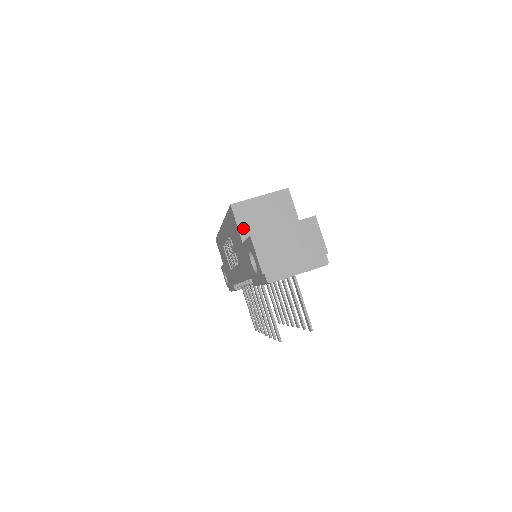
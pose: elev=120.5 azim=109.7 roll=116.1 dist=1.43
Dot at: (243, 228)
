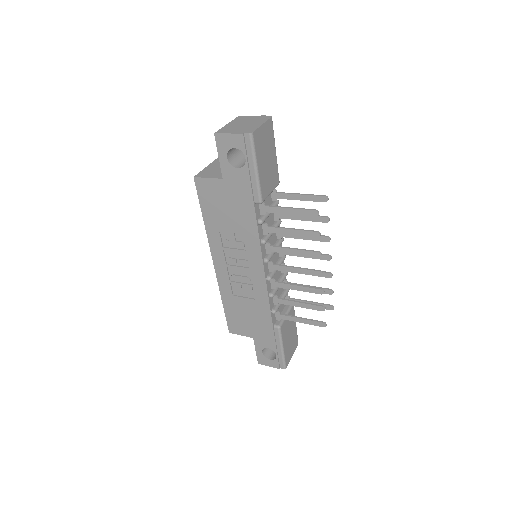
Dot at: (214, 176)
